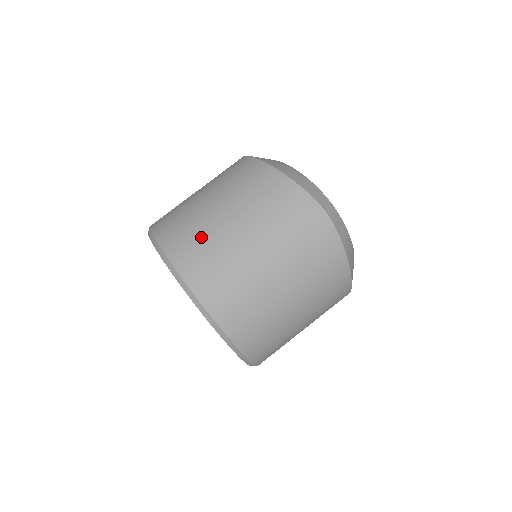
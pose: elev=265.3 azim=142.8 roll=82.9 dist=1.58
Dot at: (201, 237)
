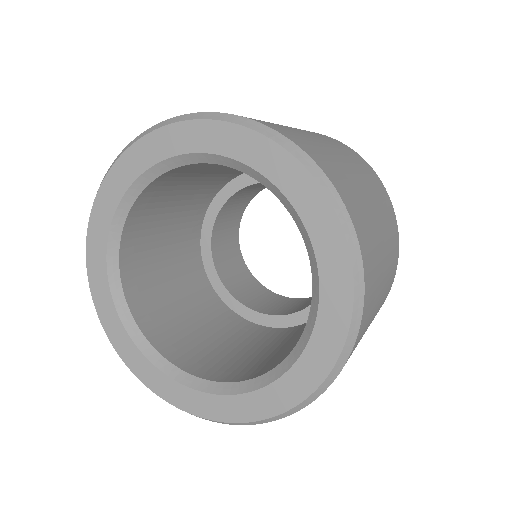
Dot at: occluded
